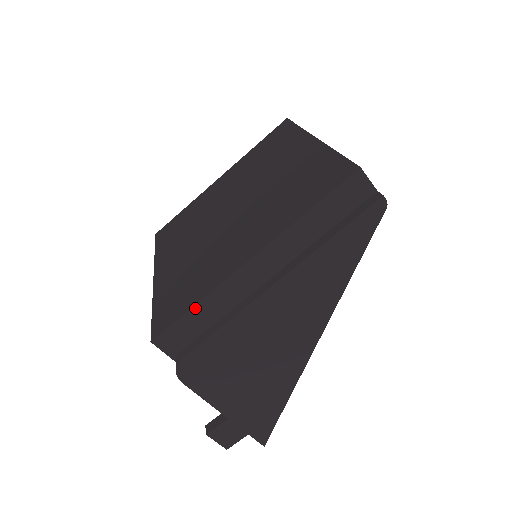
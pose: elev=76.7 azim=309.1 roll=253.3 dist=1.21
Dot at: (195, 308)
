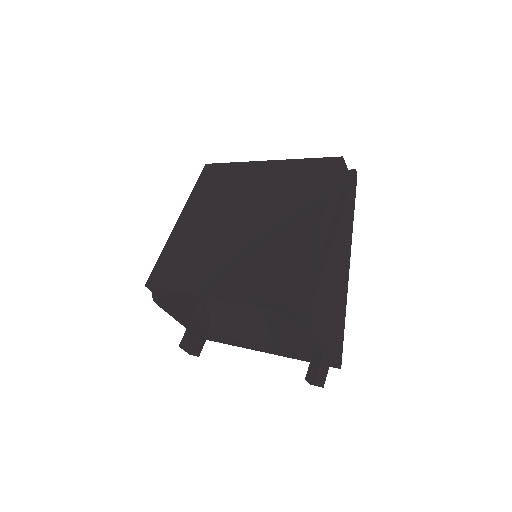
Dot at: (305, 271)
